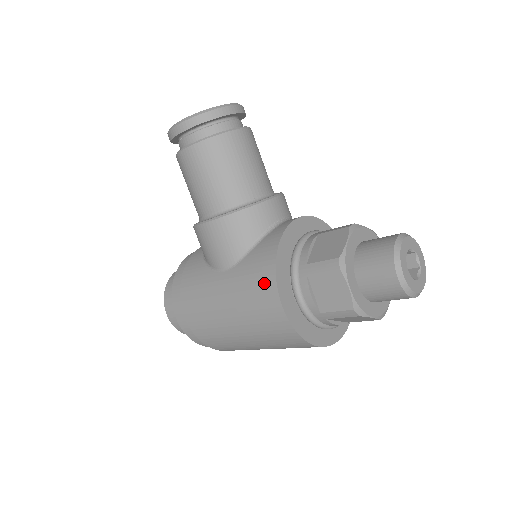
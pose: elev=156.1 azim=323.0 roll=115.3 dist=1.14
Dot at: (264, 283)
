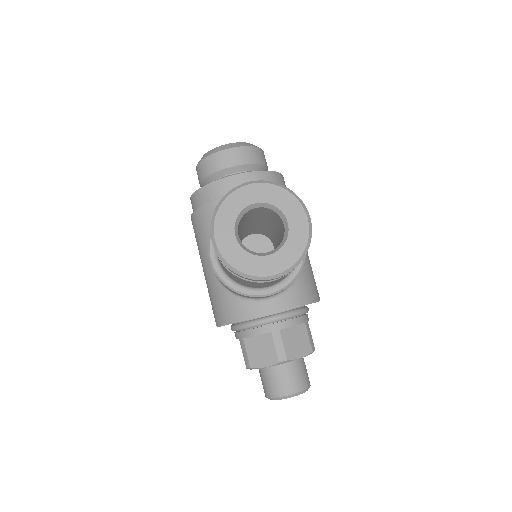
Dot at: (216, 315)
